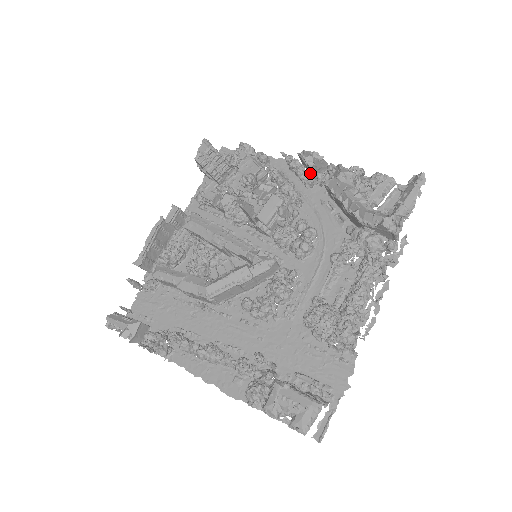
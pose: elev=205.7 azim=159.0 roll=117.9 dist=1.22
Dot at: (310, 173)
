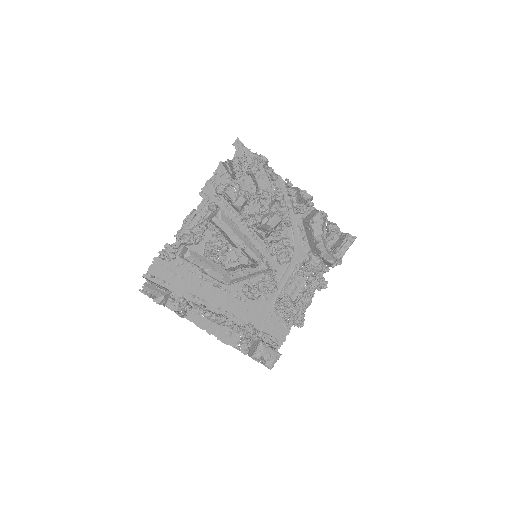
Dot at: (297, 200)
